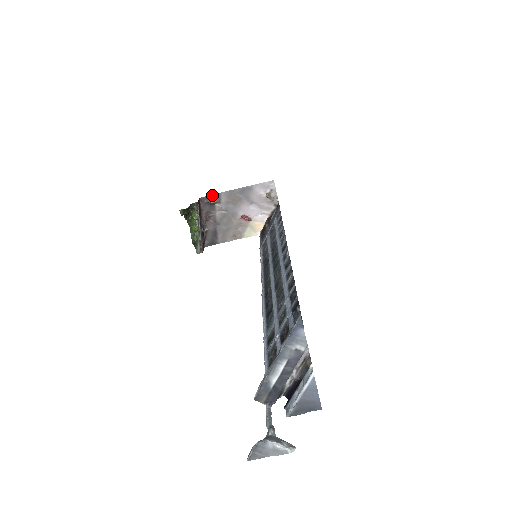
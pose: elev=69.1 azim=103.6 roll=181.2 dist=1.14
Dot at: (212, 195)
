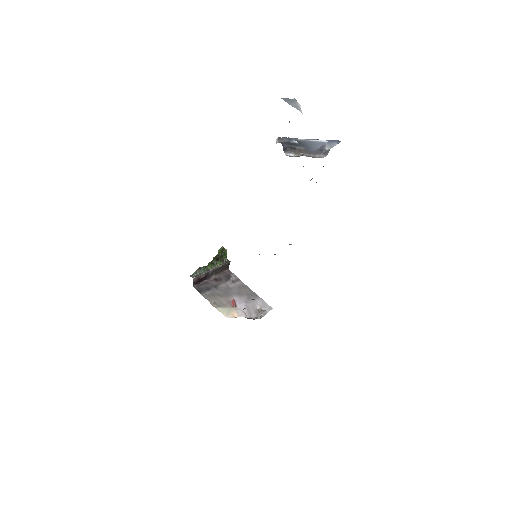
Dot at: occluded
